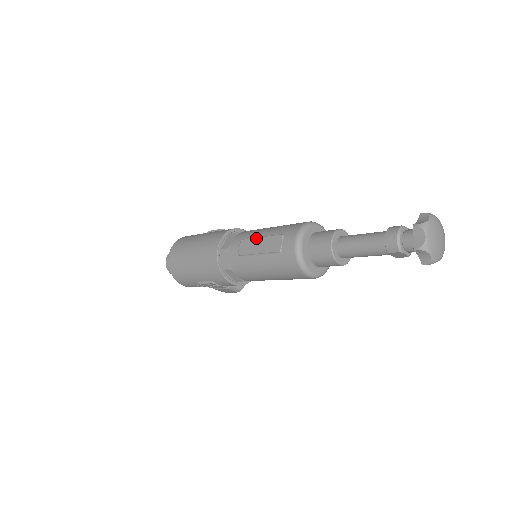
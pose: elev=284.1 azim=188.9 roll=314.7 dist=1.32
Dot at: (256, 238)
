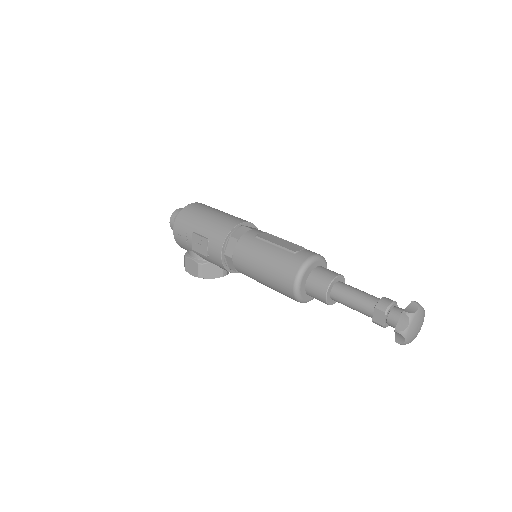
Dot at: (280, 238)
